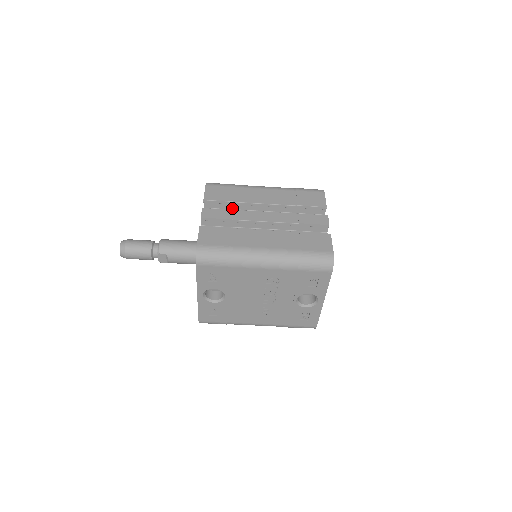
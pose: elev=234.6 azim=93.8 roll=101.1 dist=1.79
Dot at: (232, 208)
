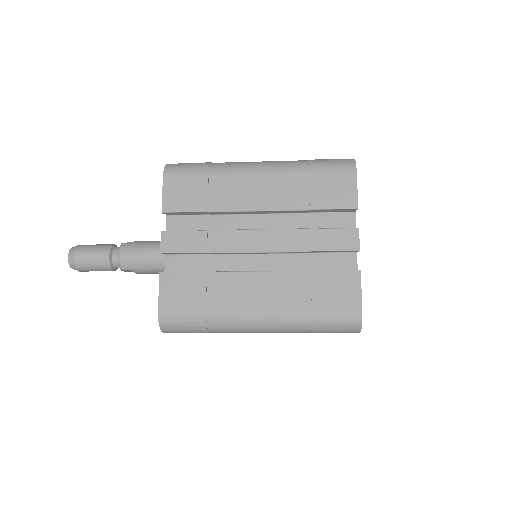
Dot at: occluded
